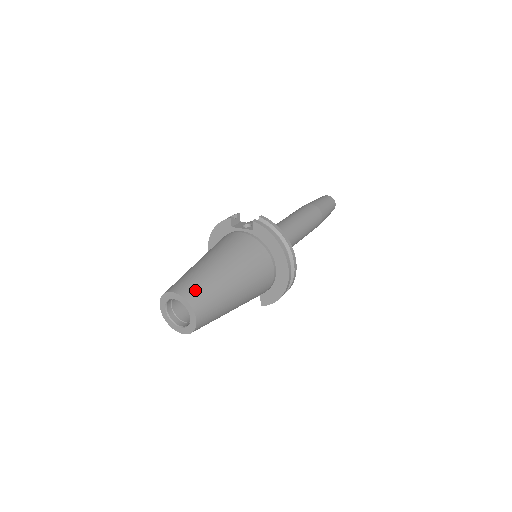
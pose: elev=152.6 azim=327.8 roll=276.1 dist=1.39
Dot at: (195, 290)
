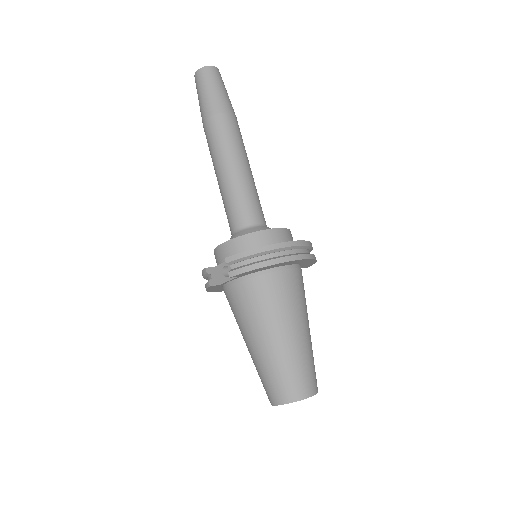
Dot at: (286, 387)
